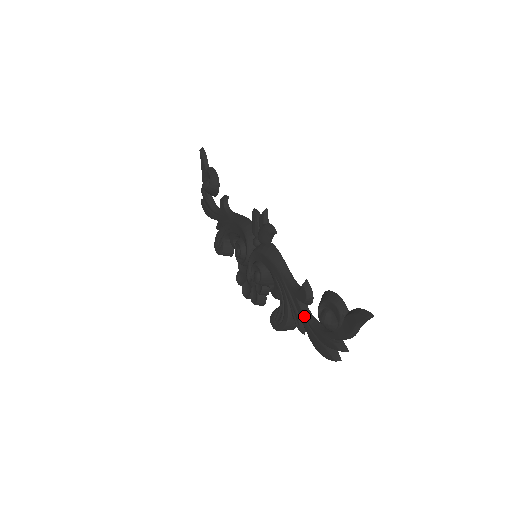
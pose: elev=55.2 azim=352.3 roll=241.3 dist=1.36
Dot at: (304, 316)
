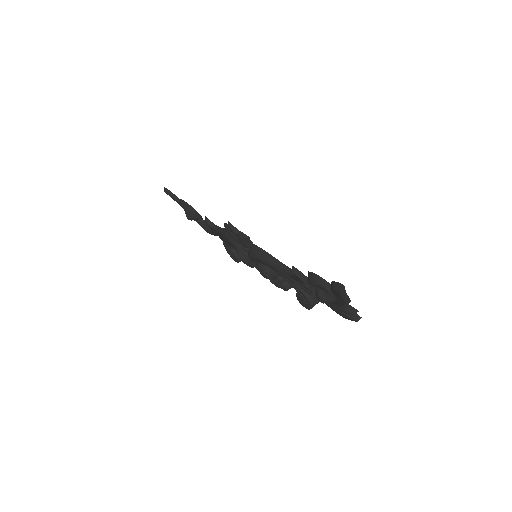
Dot at: occluded
